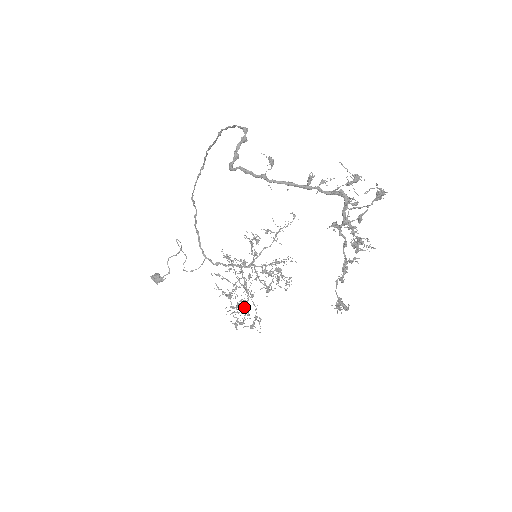
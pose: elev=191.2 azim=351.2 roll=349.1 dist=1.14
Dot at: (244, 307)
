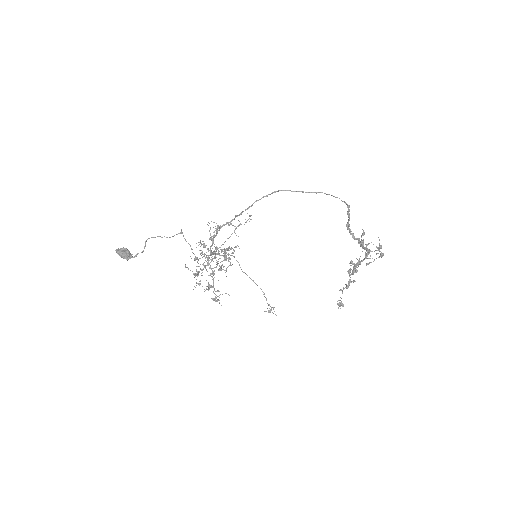
Dot at: (209, 284)
